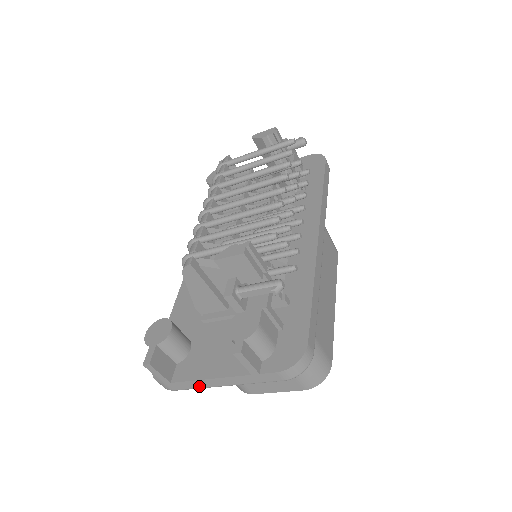
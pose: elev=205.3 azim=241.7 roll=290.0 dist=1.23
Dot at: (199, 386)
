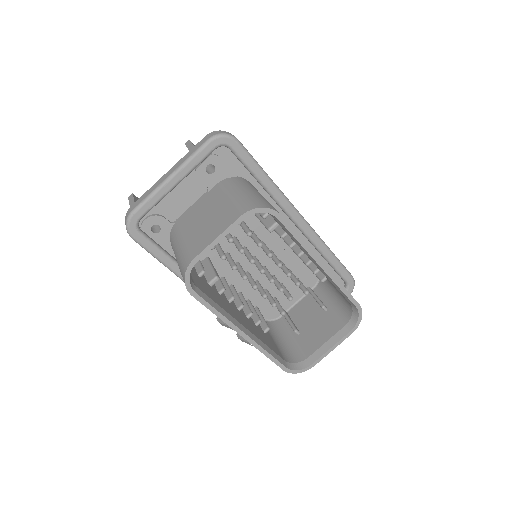
Dot at: (152, 191)
